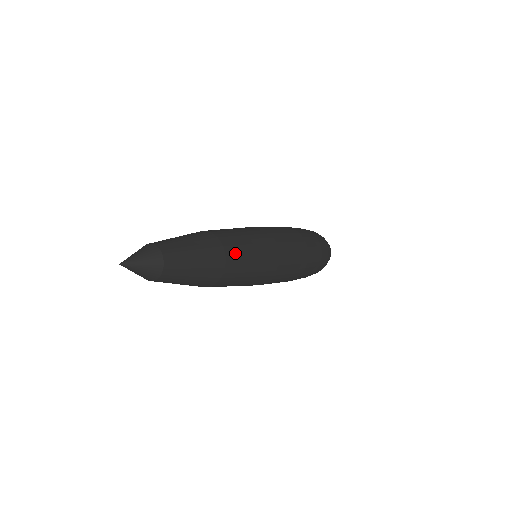
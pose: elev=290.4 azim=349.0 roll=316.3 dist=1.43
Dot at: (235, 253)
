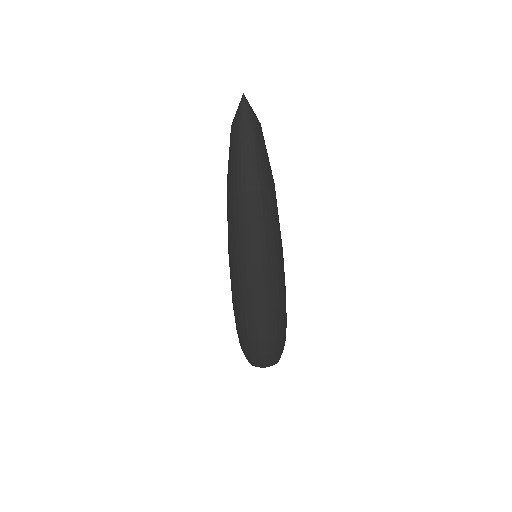
Dot at: (272, 200)
